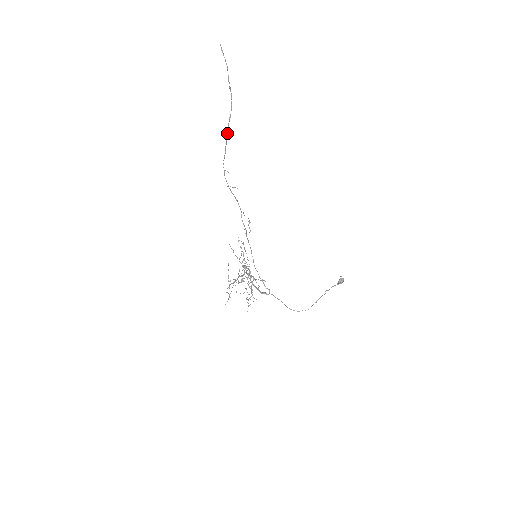
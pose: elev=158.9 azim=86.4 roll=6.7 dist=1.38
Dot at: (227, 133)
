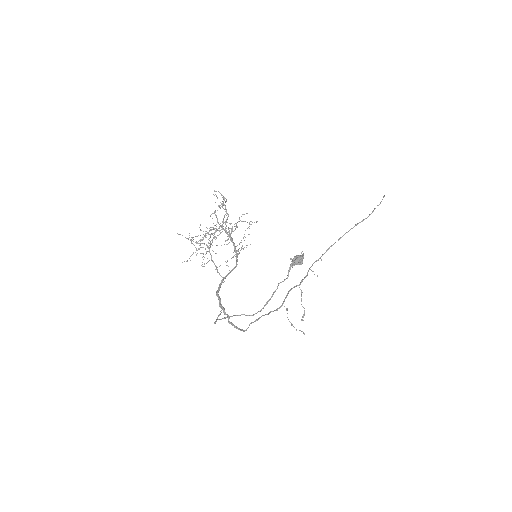
Dot at: (345, 233)
